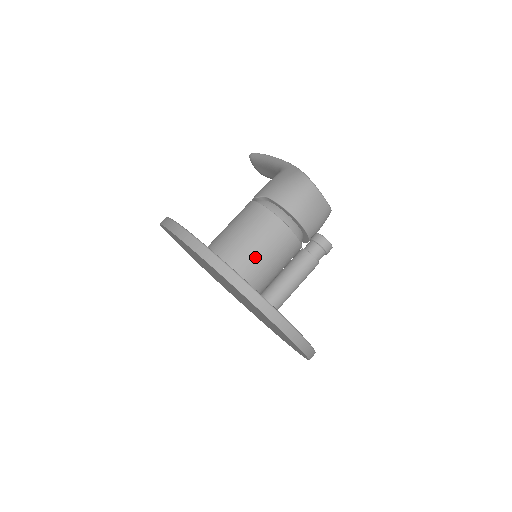
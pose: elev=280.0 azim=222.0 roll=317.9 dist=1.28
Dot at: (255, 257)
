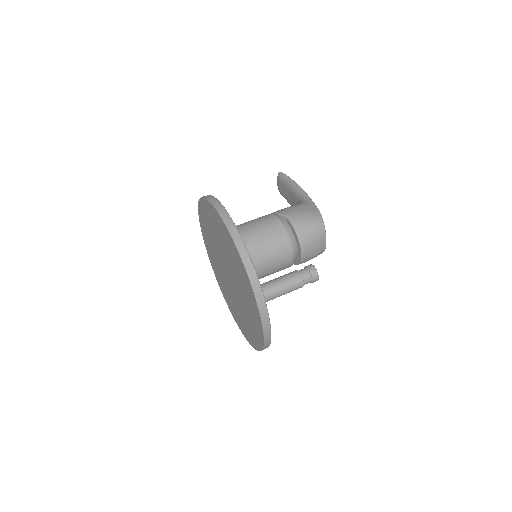
Dot at: (259, 258)
